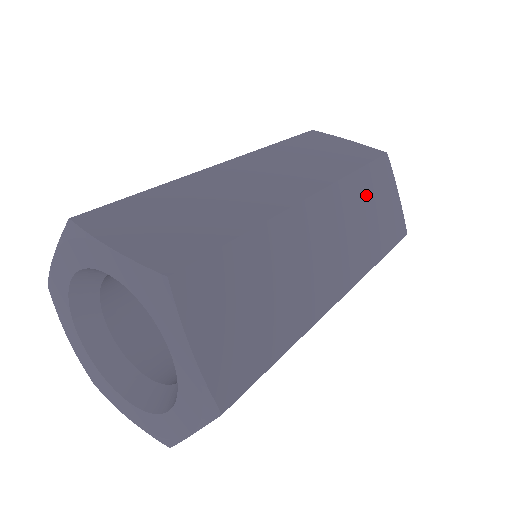
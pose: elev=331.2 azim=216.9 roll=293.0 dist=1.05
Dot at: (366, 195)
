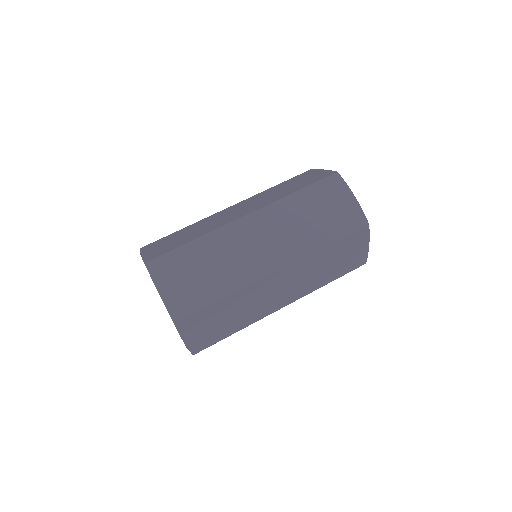
Dot at: (331, 255)
